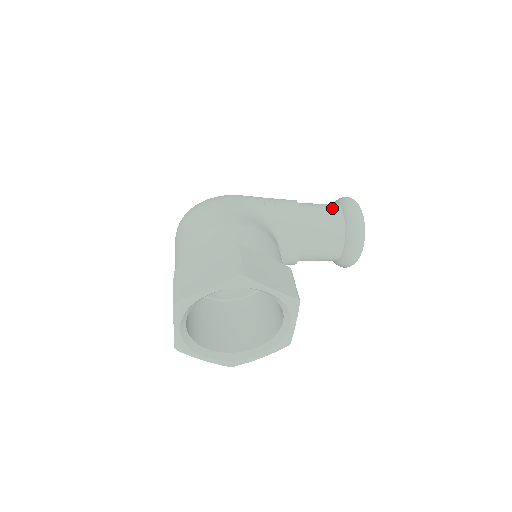
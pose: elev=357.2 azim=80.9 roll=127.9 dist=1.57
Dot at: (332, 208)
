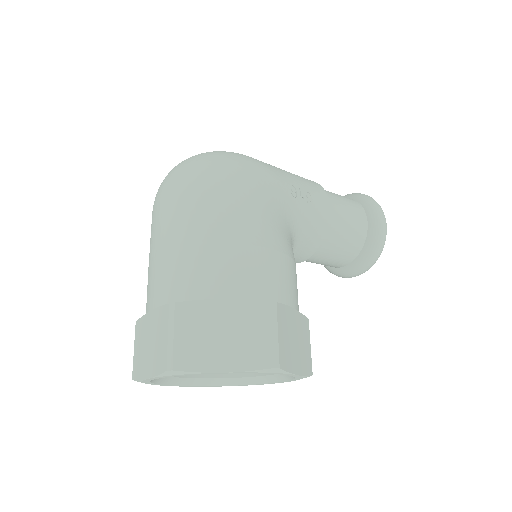
Dot at: (359, 216)
